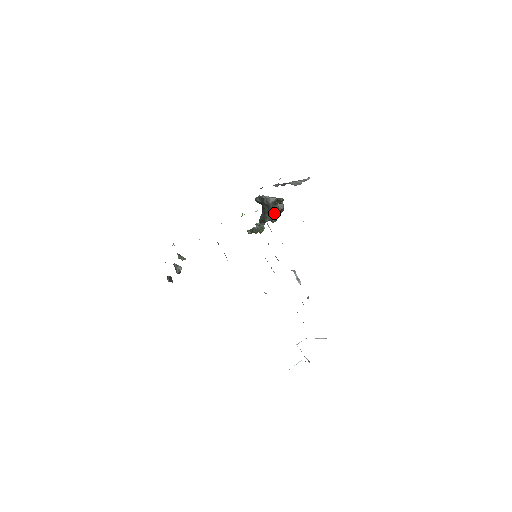
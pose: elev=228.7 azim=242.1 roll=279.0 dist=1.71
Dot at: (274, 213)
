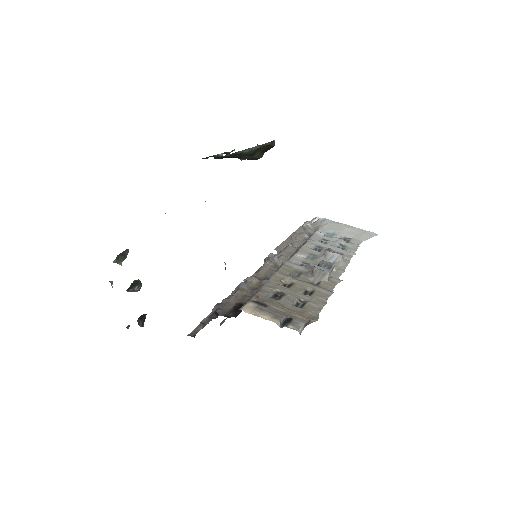
Dot at: (257, 158)
